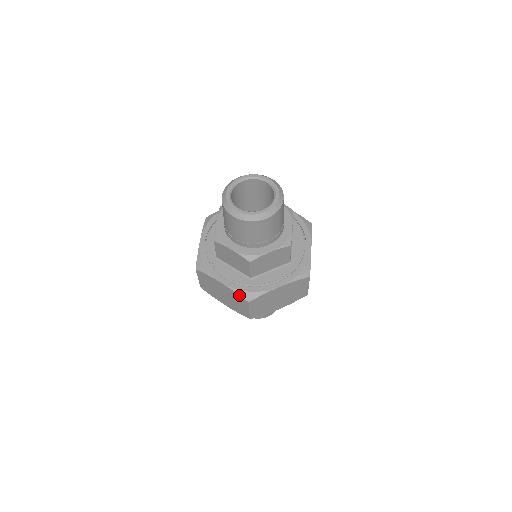
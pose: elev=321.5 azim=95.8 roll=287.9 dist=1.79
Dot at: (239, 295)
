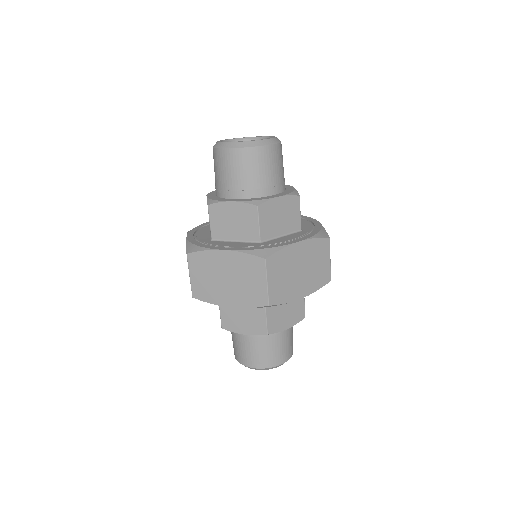
Dot at: (251, 254)
